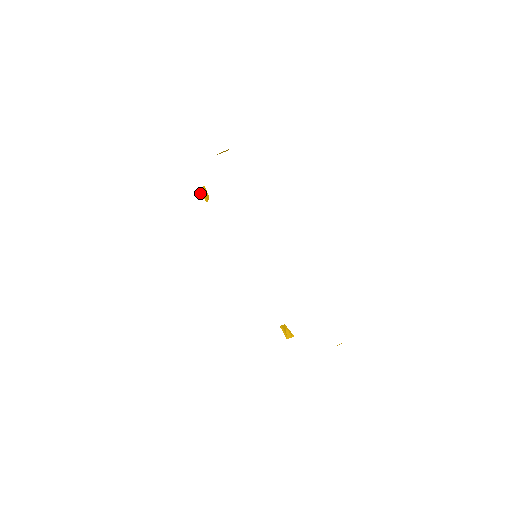
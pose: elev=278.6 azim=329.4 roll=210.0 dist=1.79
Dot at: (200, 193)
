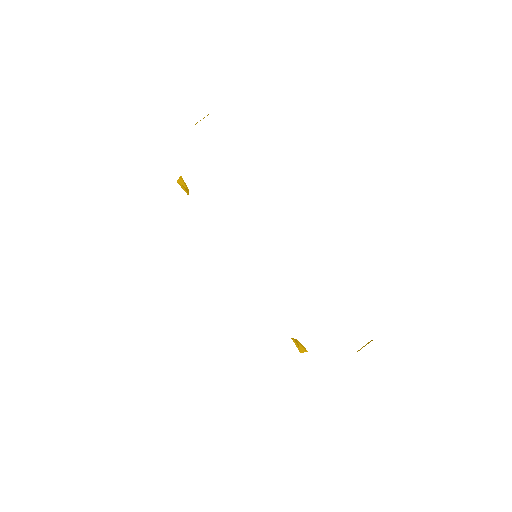
Dot at: occluded
